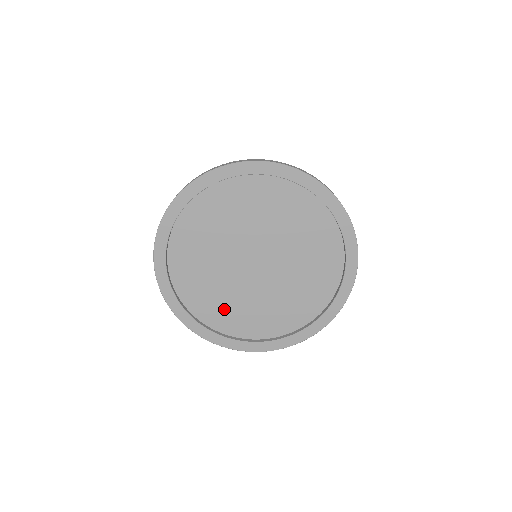
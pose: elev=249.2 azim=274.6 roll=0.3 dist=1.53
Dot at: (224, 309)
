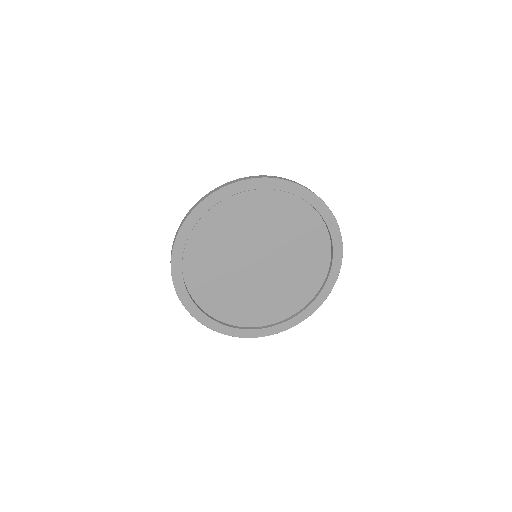
Dot at: (276, 303)
